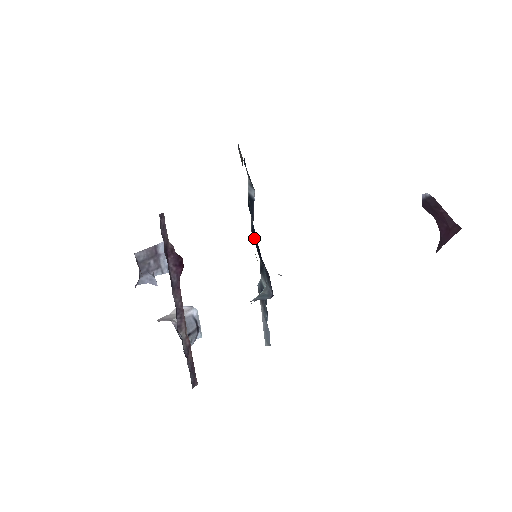
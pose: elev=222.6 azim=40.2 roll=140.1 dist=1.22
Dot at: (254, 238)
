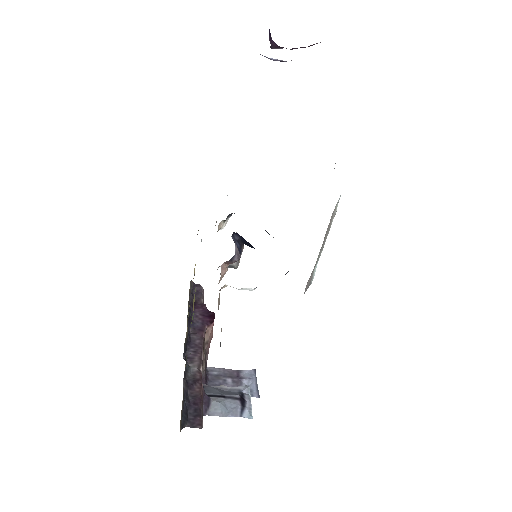
Dot at: occluded
